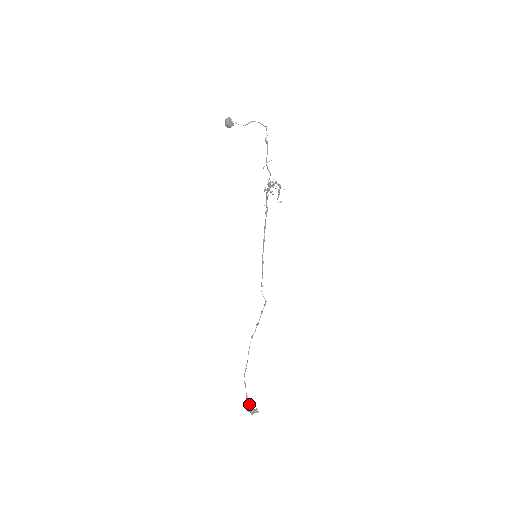
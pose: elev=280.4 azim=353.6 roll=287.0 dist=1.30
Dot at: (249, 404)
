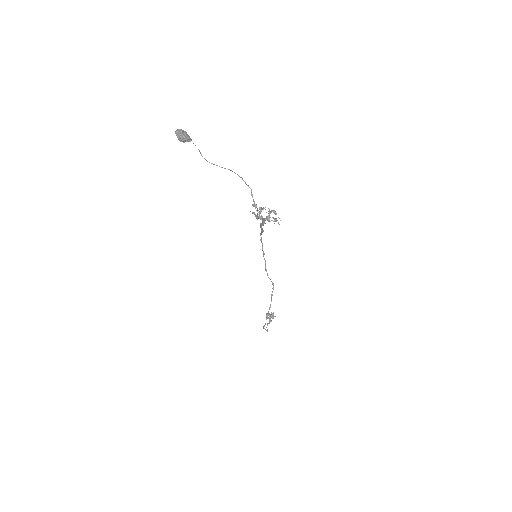
Dot at: occluded
